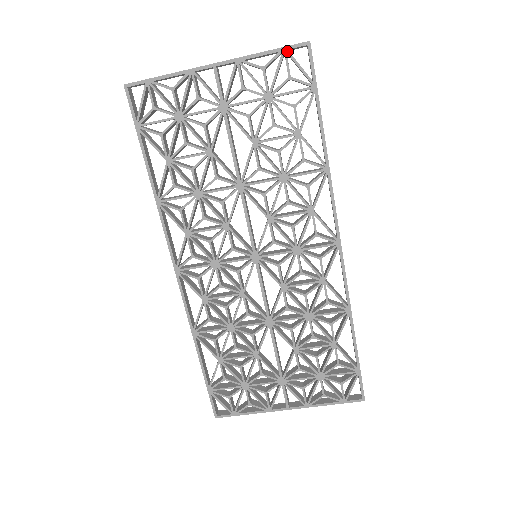
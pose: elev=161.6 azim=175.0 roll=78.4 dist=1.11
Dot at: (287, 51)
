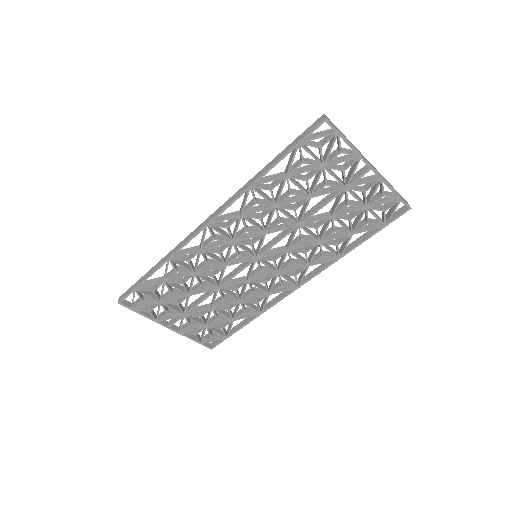
Dot at: (400, 201)
